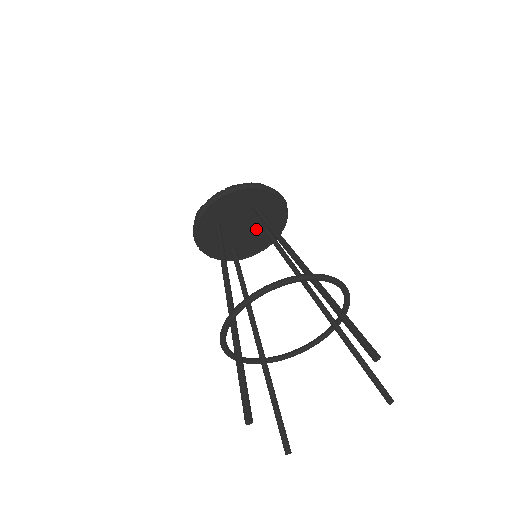
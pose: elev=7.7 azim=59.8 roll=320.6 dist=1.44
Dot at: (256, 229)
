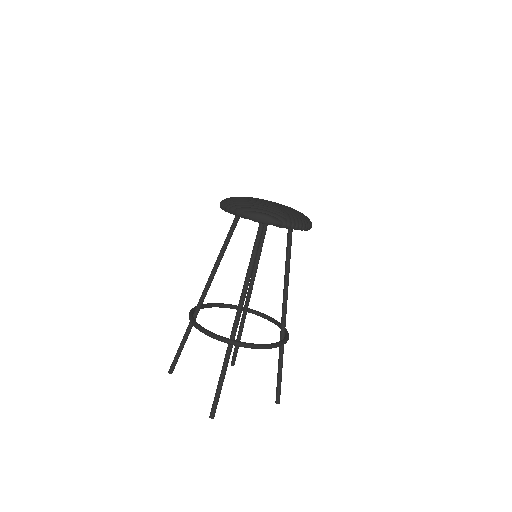
Dot at: occluded
